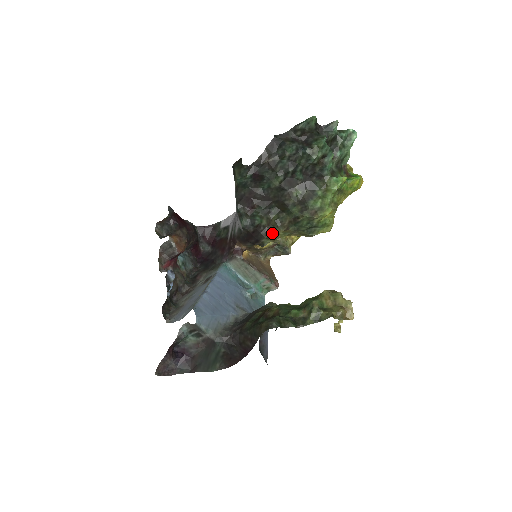
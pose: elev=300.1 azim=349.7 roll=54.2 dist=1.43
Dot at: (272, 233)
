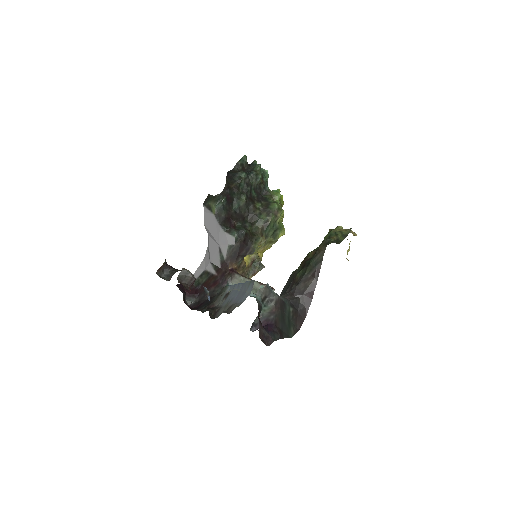
Dot at: (257, 237)
